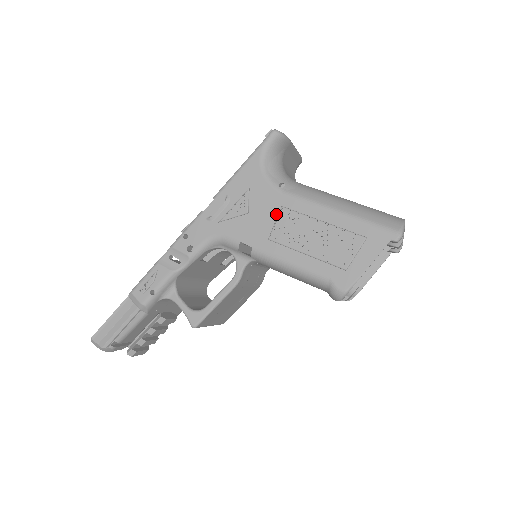
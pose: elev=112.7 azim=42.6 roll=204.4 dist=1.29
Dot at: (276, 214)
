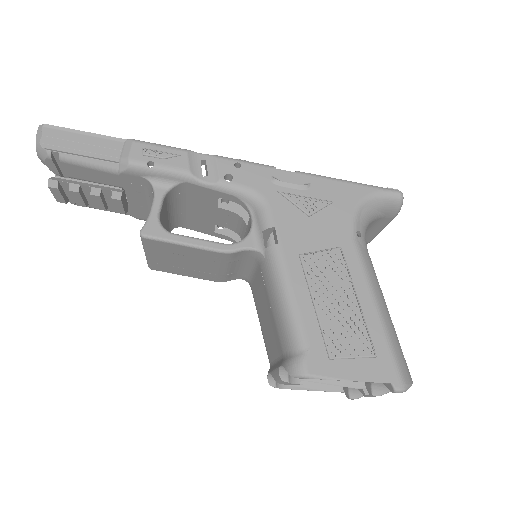
Dot at: (329, 246)
